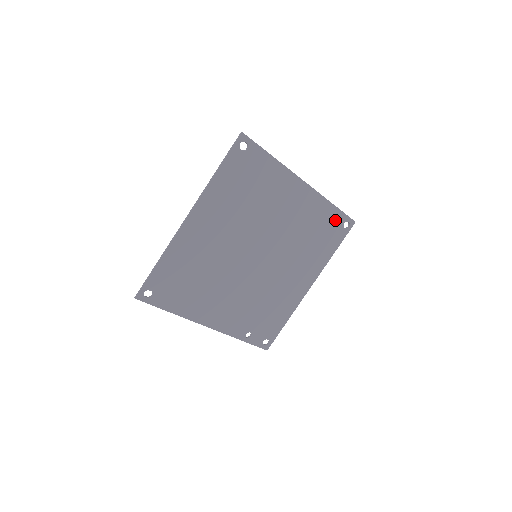
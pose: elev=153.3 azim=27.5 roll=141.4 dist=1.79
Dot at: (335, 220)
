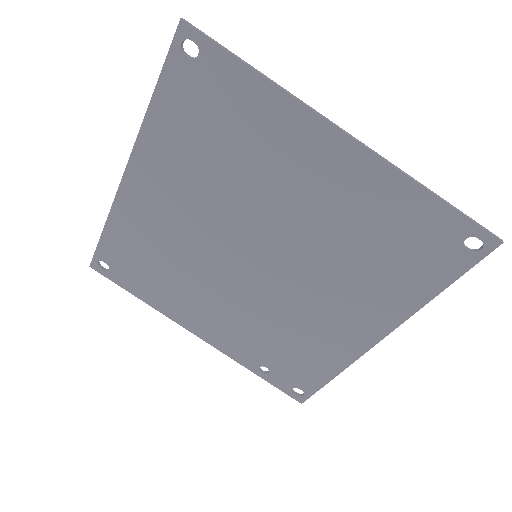
Dot at: (437, 227)
